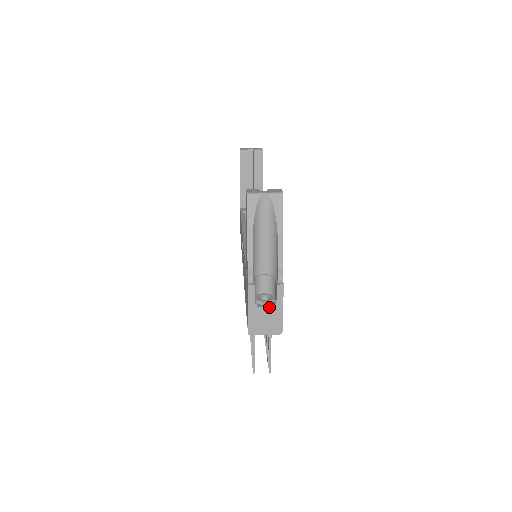
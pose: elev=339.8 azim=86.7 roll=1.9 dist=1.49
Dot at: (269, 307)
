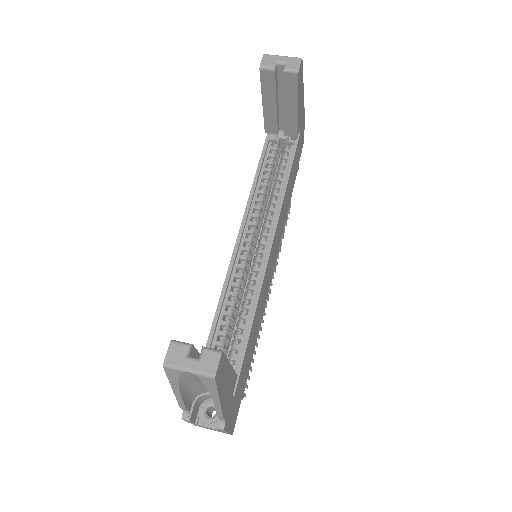
Dot at: (212, 428)
